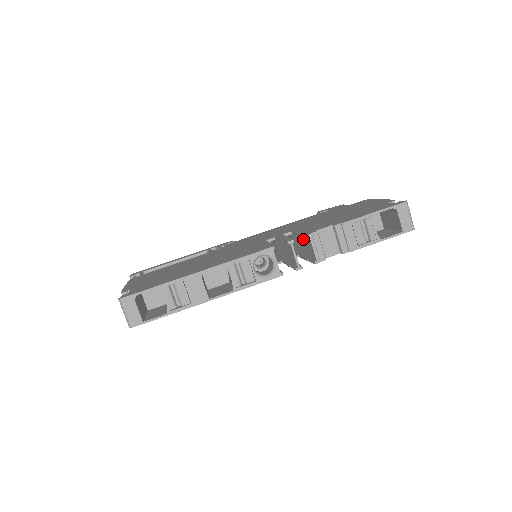
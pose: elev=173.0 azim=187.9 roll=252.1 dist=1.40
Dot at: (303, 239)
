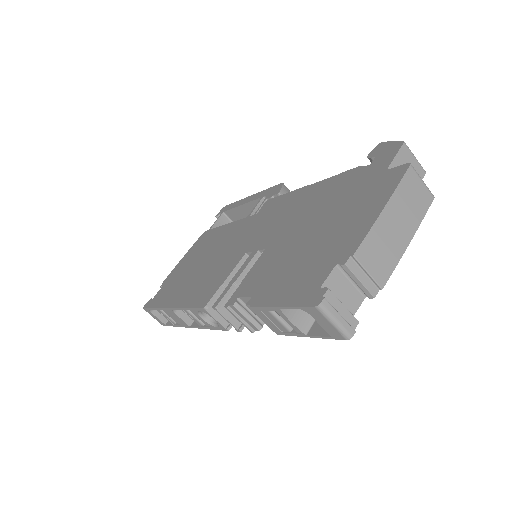
Dot at: occluded
